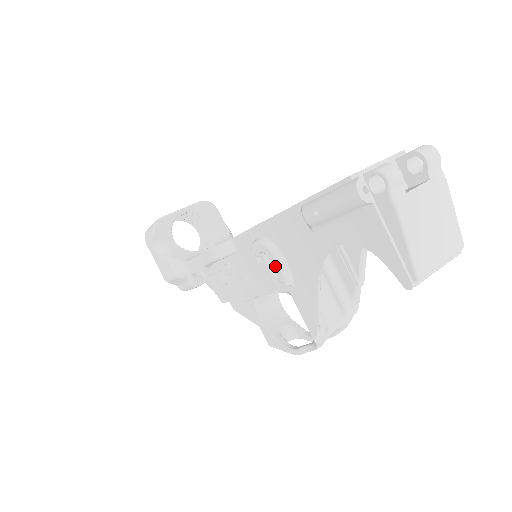
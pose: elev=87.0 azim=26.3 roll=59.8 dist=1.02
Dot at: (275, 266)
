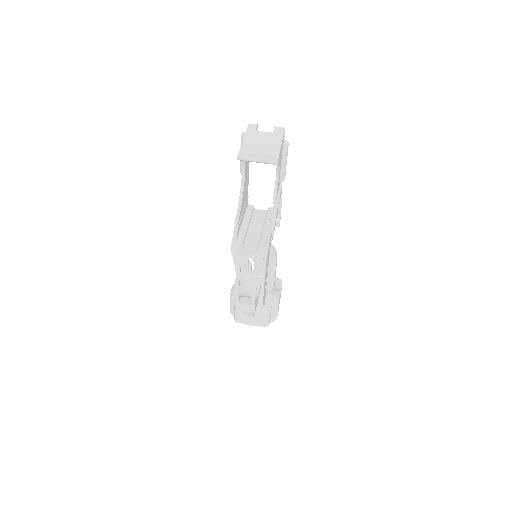
Dot at: occluded
